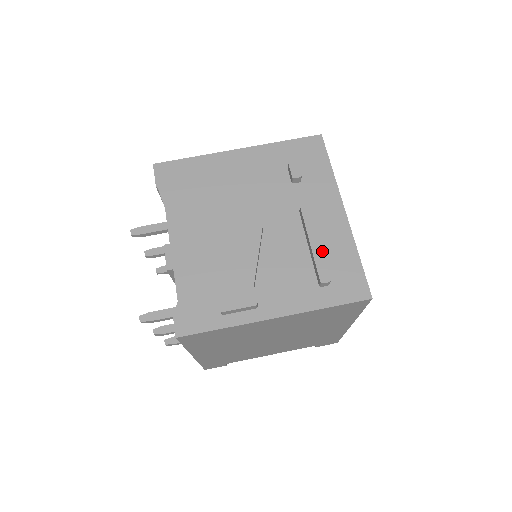
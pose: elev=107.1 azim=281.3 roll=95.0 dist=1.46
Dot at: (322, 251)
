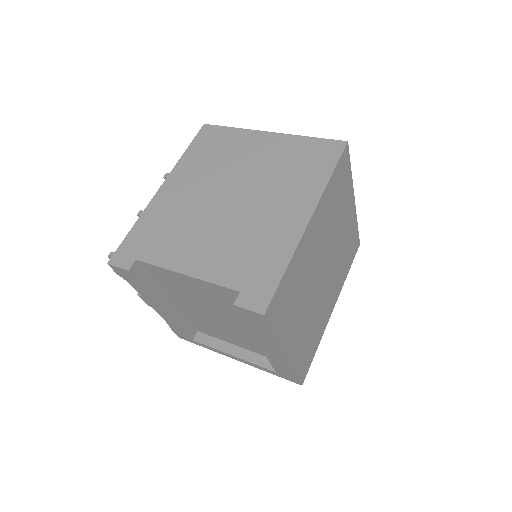
Dot at: occluded
